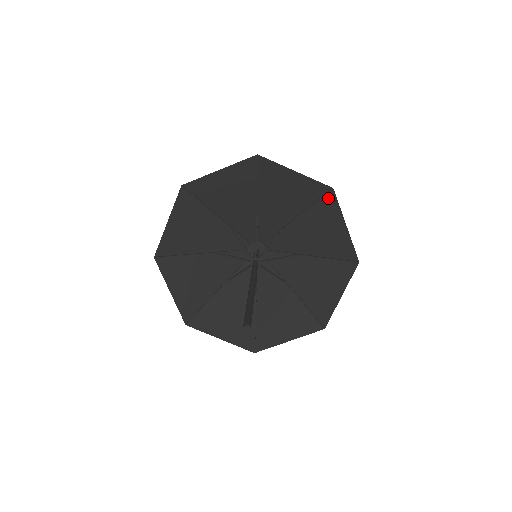
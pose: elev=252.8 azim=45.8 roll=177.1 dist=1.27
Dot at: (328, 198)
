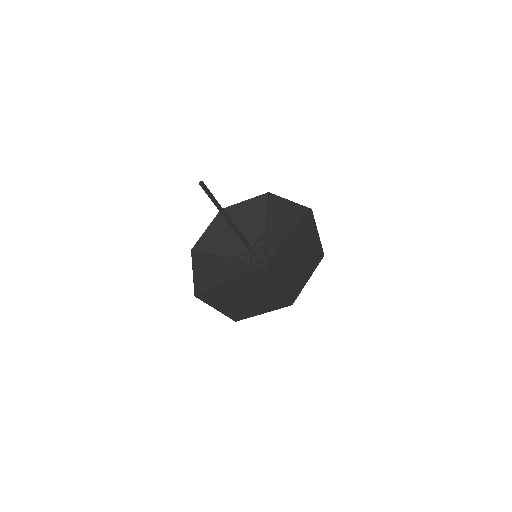
Dot at: (308, 216)
